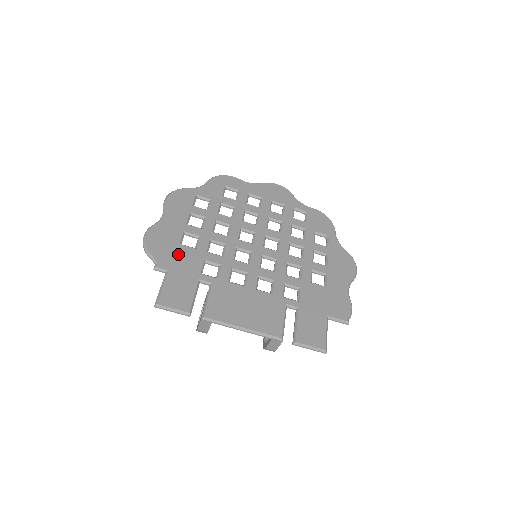
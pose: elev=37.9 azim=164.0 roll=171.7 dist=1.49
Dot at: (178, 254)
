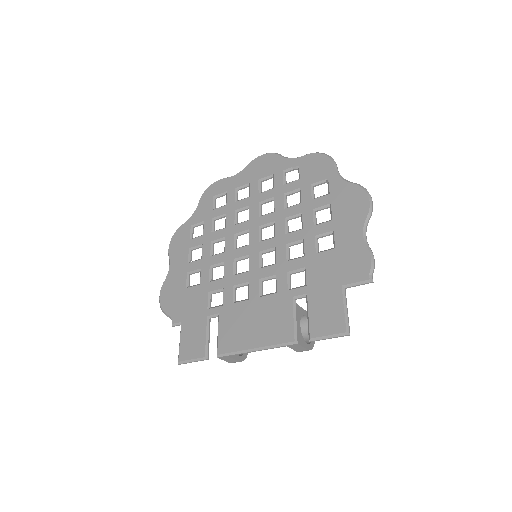
Dot at: (186, 300)
